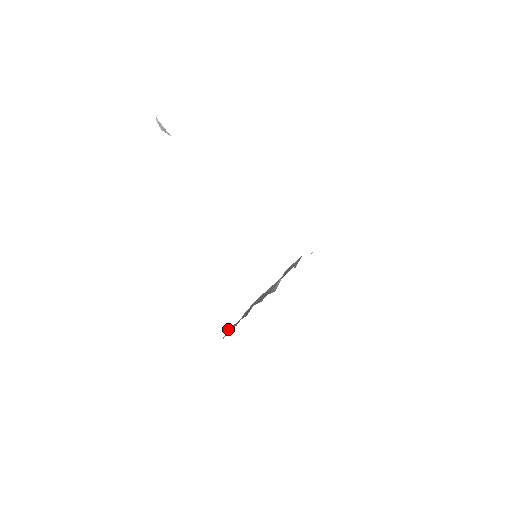
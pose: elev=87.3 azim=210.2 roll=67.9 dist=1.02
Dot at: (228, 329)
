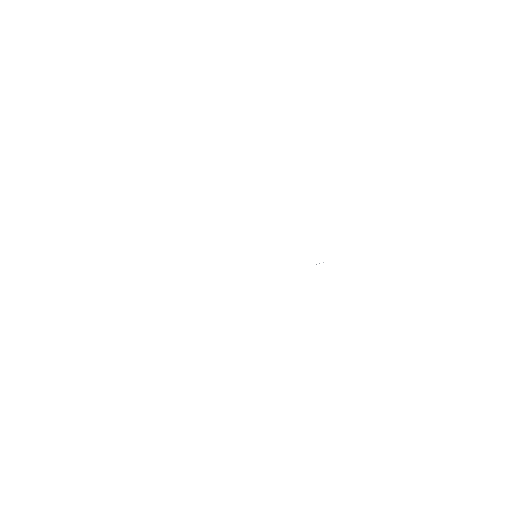
Dot at: occluded
